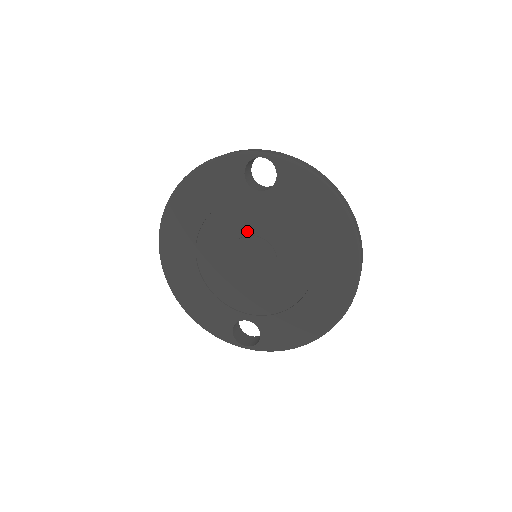
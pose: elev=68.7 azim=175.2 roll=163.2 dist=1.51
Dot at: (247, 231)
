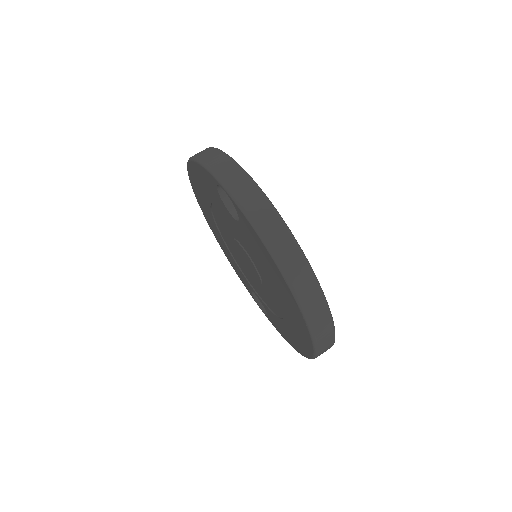
Dot at: (237, 238)
